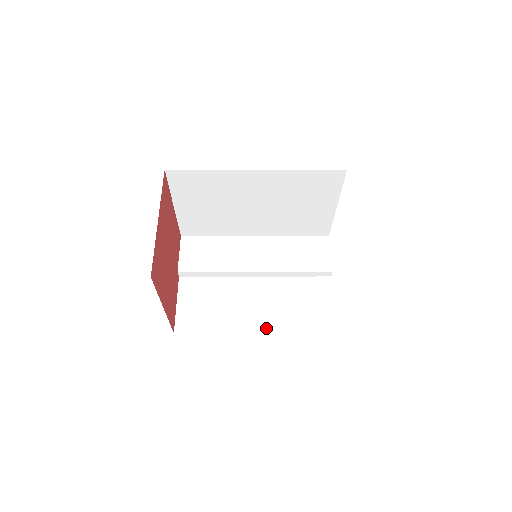
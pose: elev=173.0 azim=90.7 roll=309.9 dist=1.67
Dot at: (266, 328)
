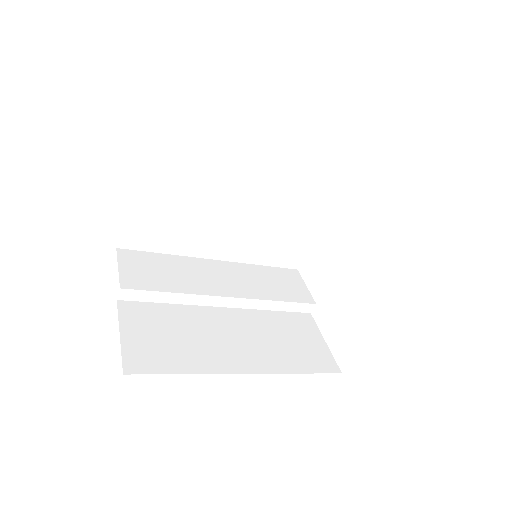
Dot at: (257, 368)
